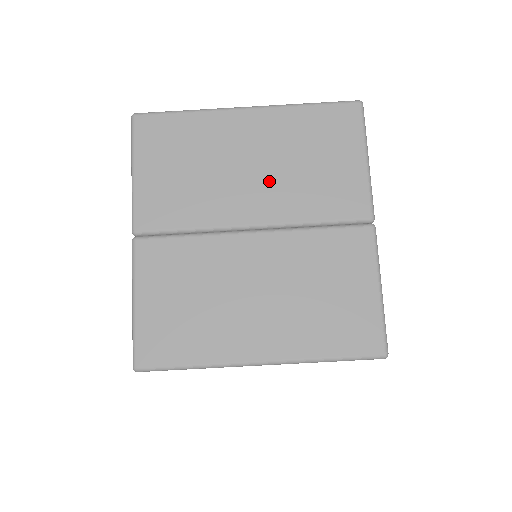
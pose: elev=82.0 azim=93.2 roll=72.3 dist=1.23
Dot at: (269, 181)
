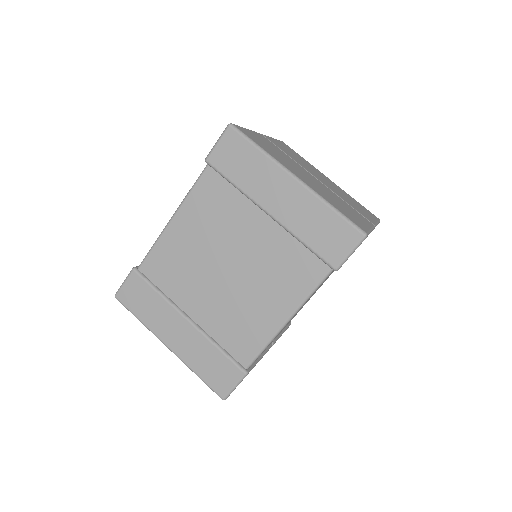
Dot at: (330, 185)
